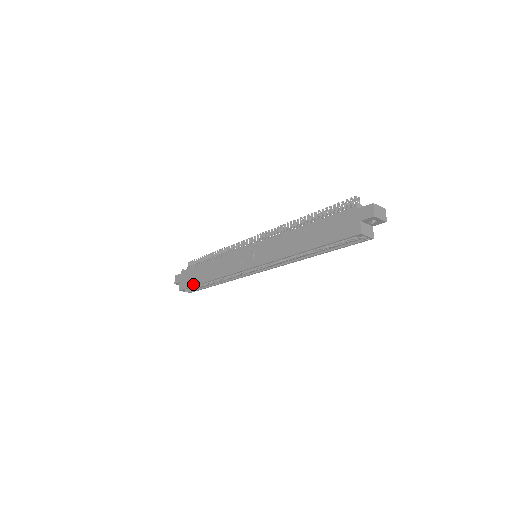
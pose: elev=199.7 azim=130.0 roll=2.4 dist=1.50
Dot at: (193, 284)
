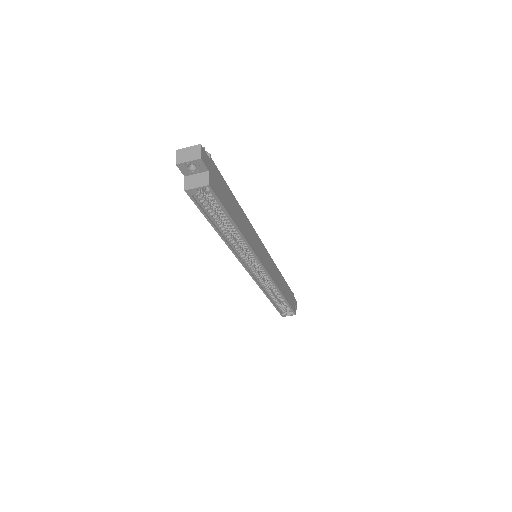
Dot at: occluded
